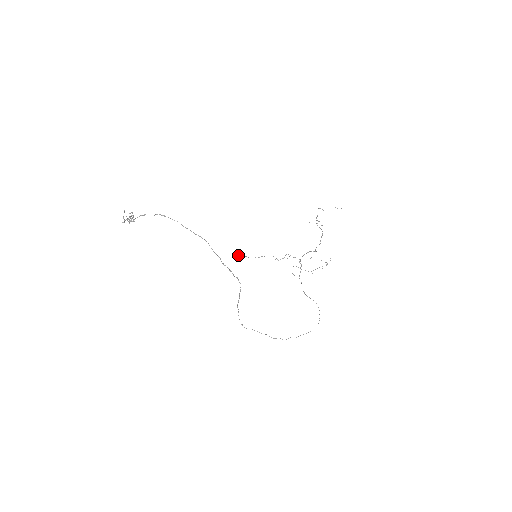
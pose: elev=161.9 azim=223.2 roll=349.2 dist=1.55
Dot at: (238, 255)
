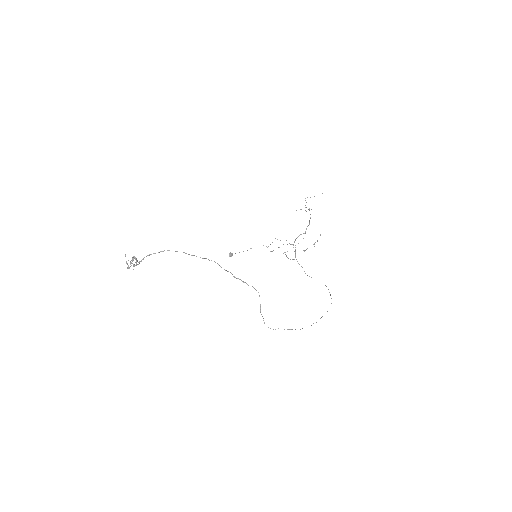
Dot at: (229, 254)
